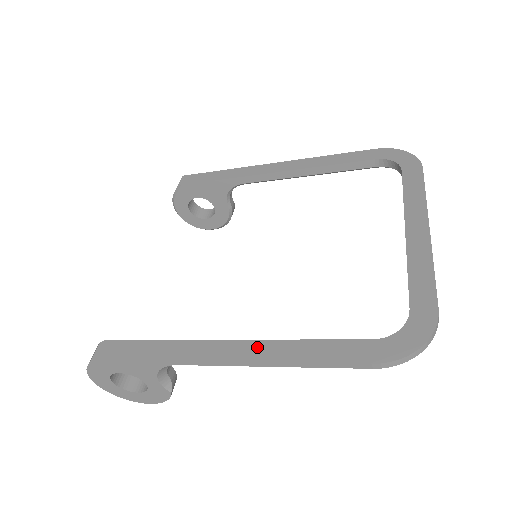
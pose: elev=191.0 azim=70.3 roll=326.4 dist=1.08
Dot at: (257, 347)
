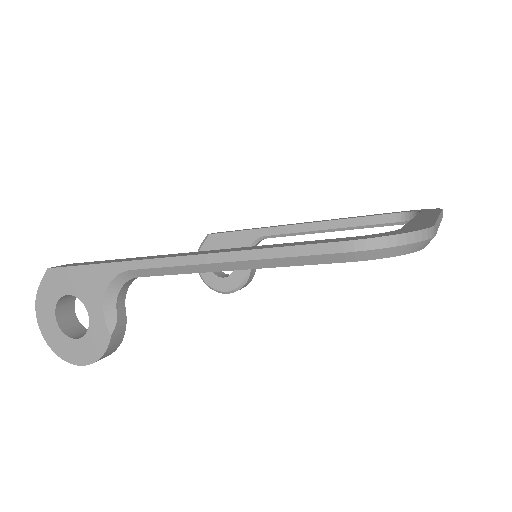
Dot at: (220, 250)
